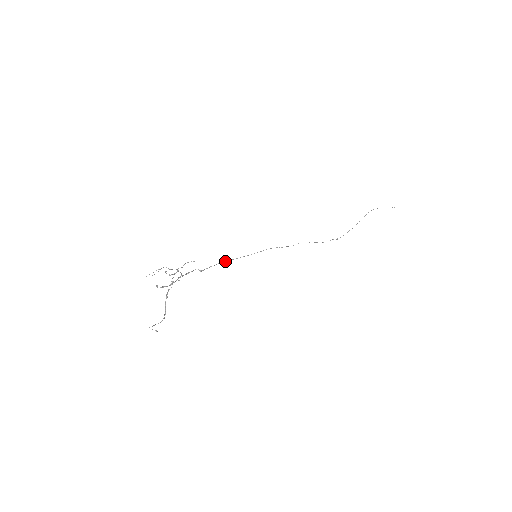
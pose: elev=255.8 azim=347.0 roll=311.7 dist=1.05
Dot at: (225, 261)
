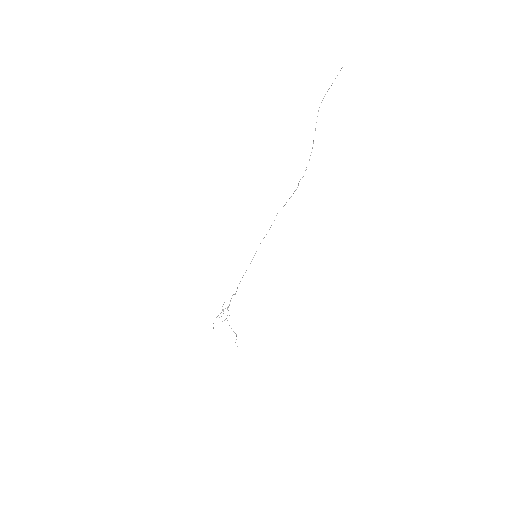
Dot at: occluded
